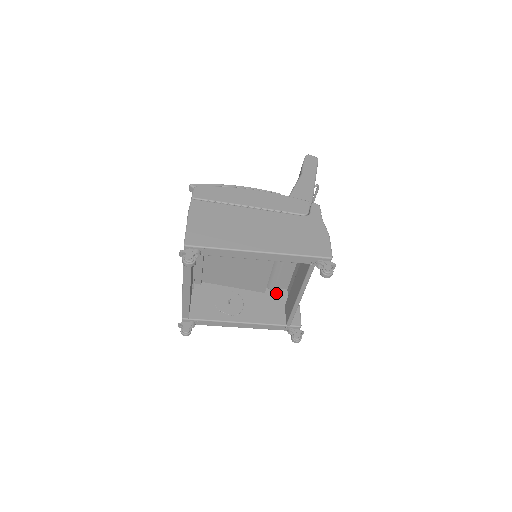
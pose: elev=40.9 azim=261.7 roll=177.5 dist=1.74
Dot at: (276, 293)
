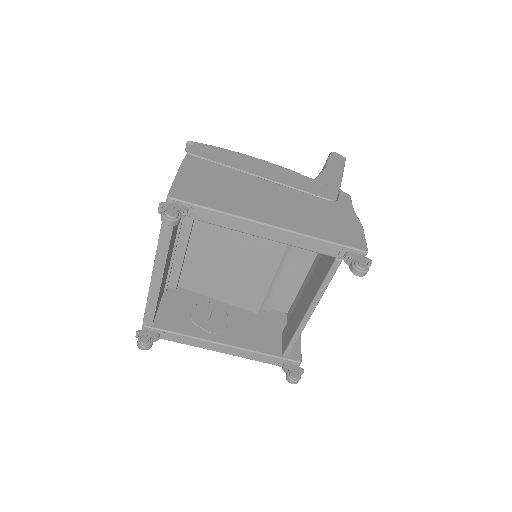
Dot at: (272, 316)
